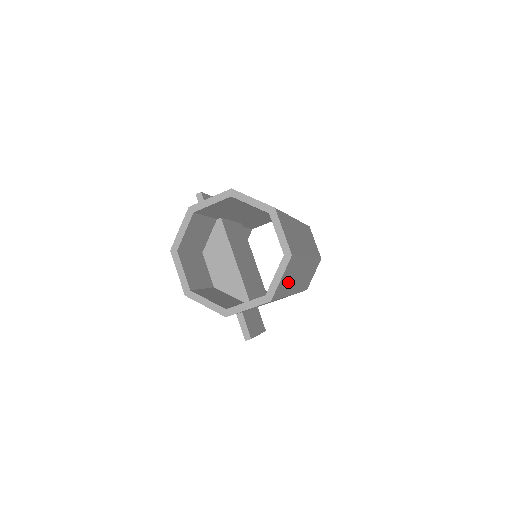
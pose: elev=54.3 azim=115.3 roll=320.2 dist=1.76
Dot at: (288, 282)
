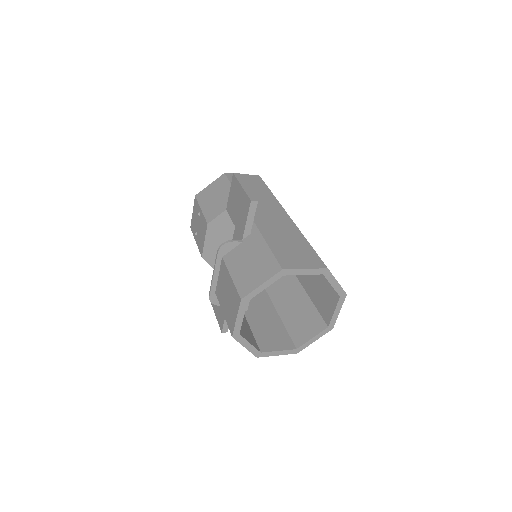
Dot at: occluded
